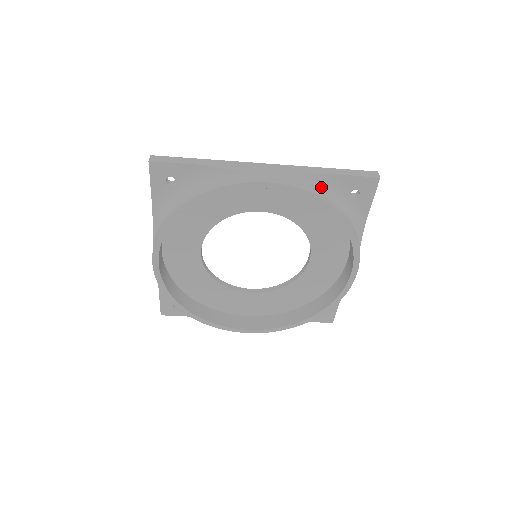
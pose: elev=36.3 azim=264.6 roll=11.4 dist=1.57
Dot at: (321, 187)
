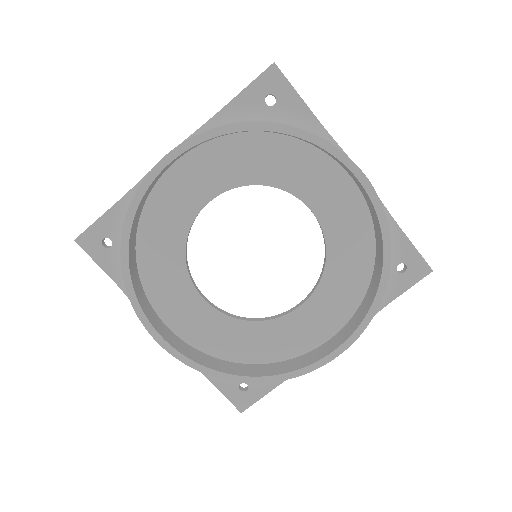
Dot at: (227, 122)
